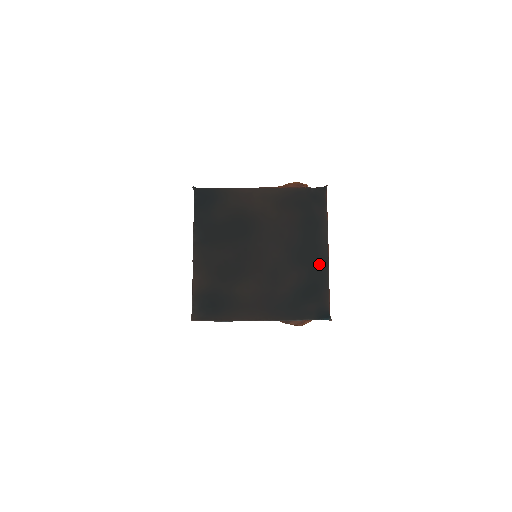
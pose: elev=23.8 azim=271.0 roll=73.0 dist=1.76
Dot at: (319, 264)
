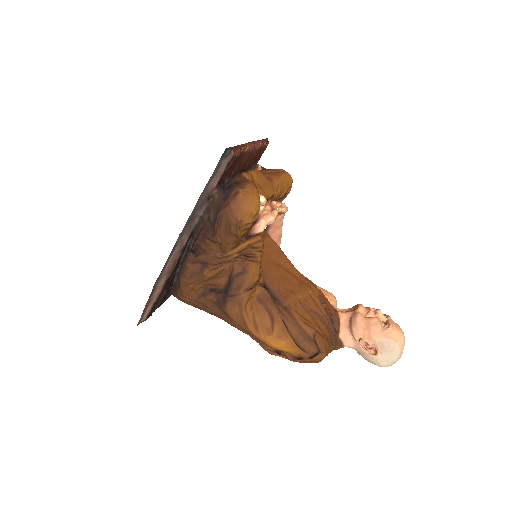
Dot at: occluded
